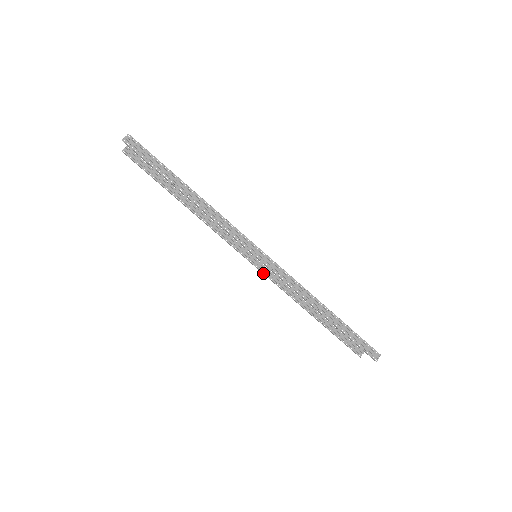
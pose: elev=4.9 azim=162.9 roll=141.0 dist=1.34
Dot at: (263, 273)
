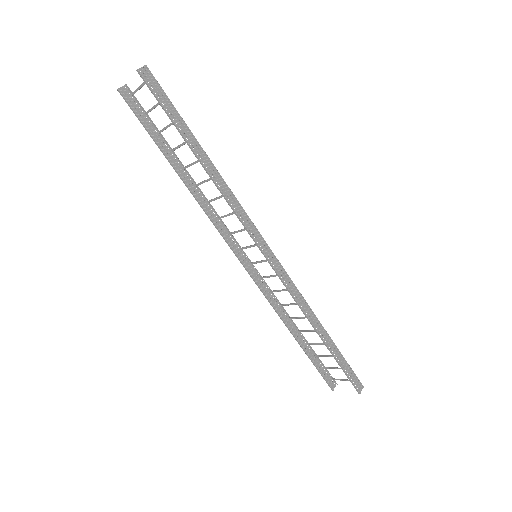
Dot at: (254, 279)
